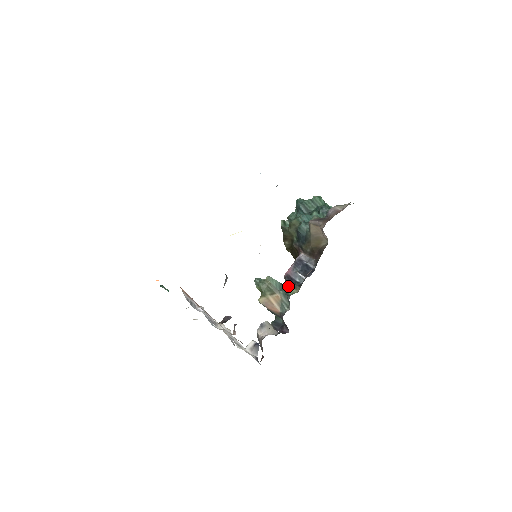
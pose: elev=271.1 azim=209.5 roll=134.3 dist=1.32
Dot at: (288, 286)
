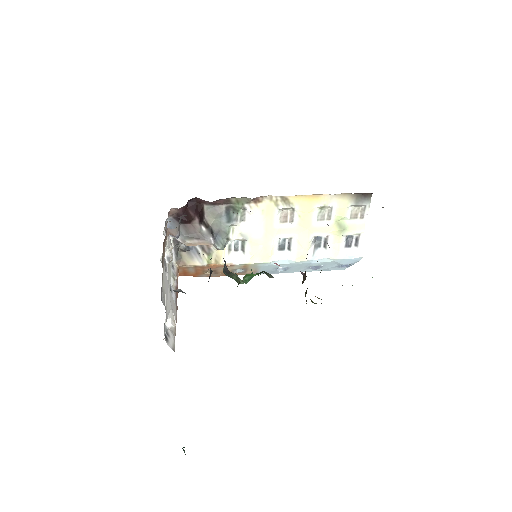
Dot at: occluded
